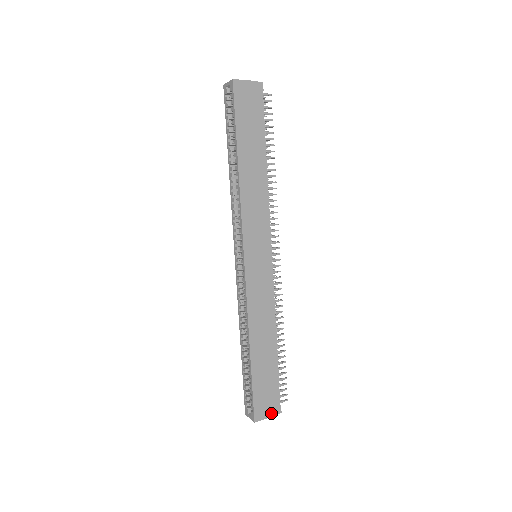
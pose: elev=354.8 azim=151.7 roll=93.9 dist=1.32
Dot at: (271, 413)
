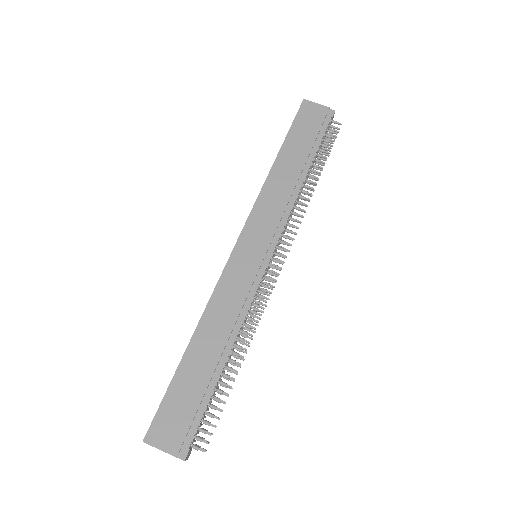
Dot at: (170, 447)
